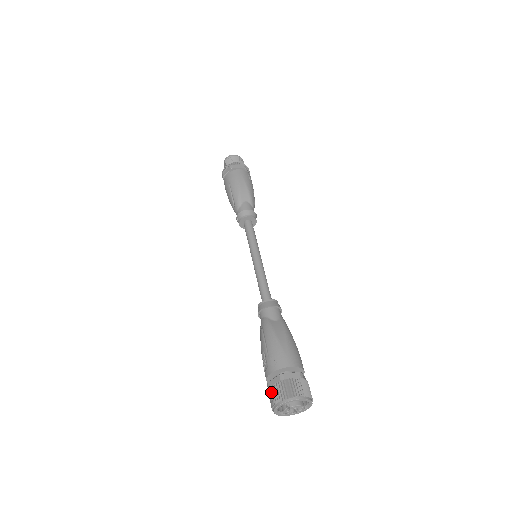
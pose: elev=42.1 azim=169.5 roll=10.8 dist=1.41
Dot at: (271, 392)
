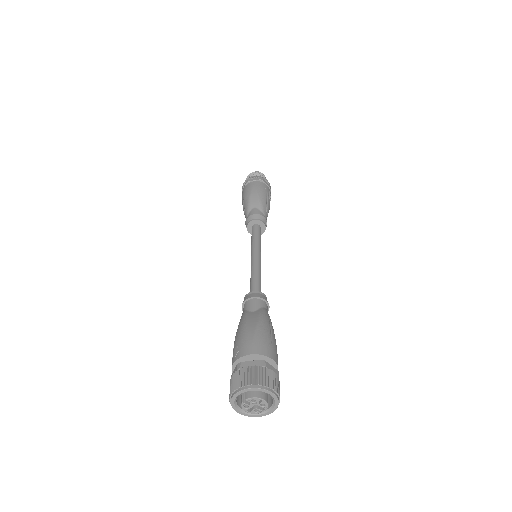
Dot at: (230, 385)
